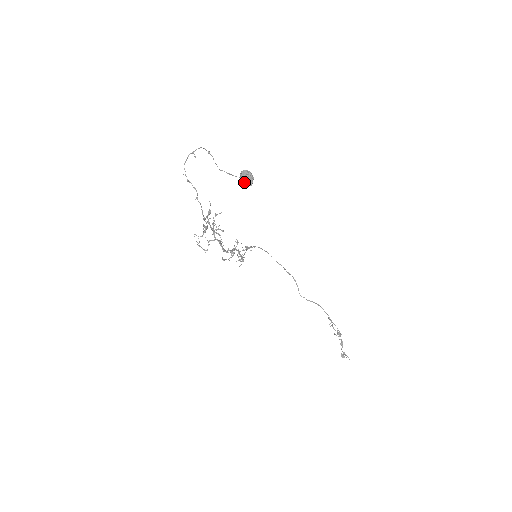
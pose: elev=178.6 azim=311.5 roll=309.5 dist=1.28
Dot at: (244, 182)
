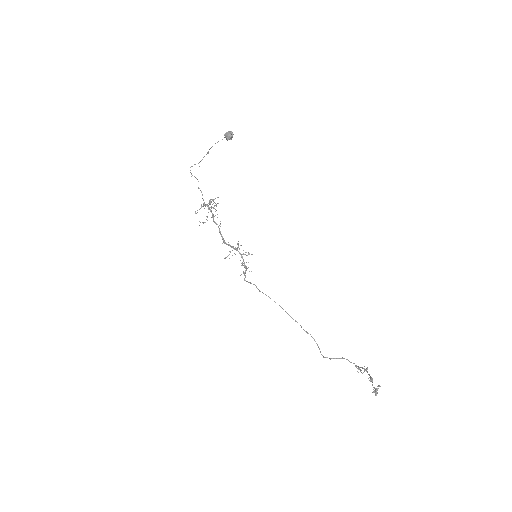
Dot at: (227, 137)
